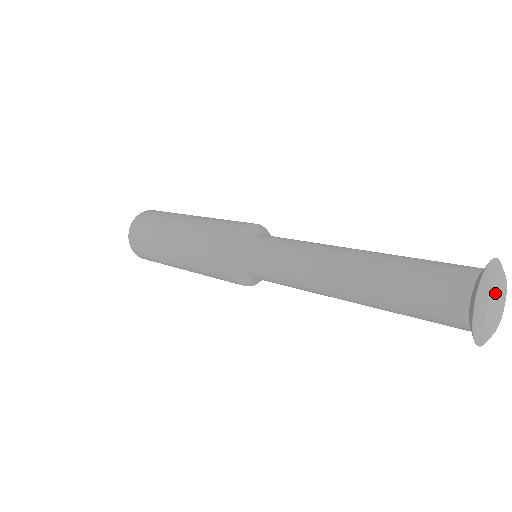
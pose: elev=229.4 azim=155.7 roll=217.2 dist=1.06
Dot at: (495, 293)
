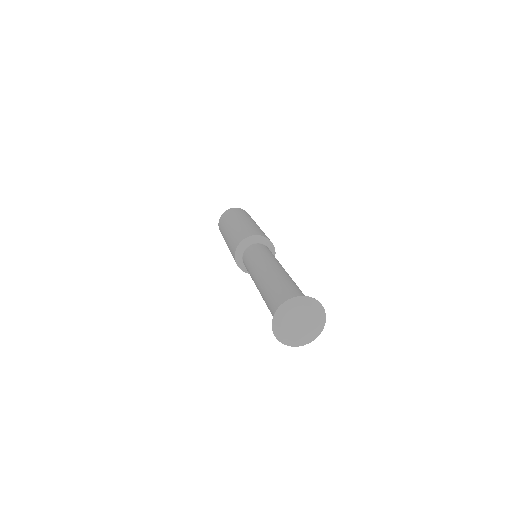
Dot at: (291, 324)
